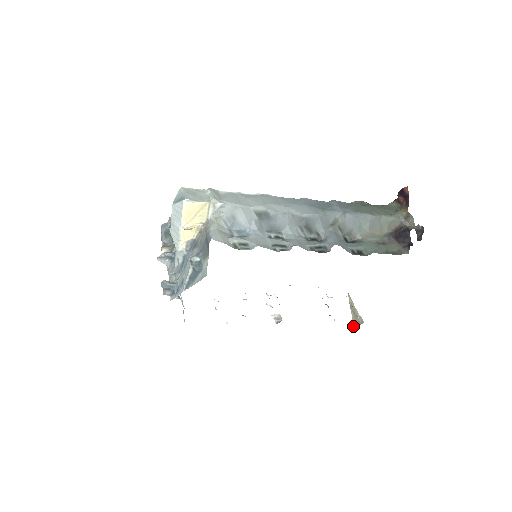
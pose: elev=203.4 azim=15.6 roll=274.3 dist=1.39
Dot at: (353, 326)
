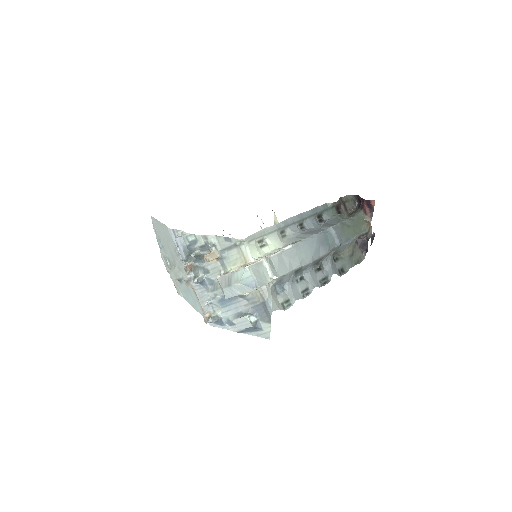
Dot at: occluded
